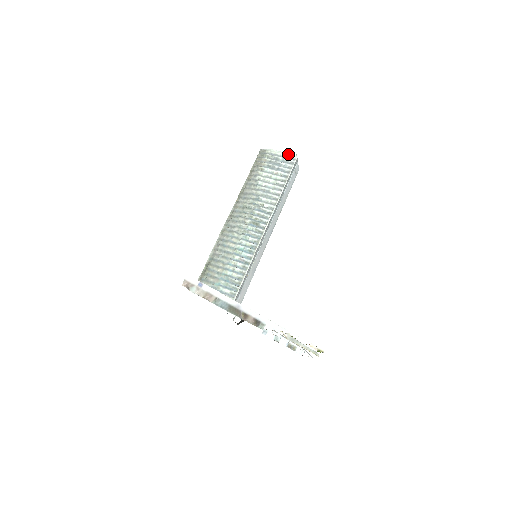
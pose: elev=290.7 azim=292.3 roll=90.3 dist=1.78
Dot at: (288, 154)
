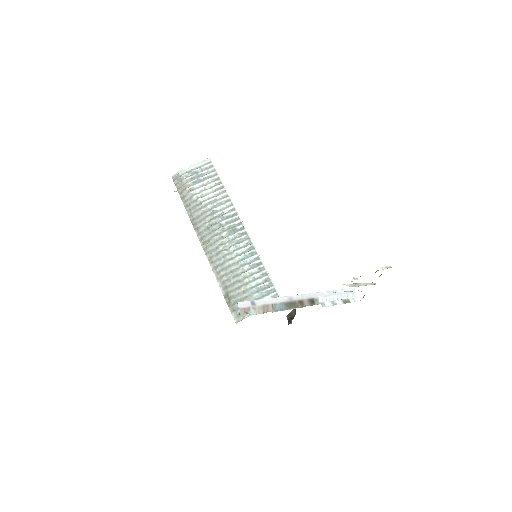
Dot at: (201, 162)
